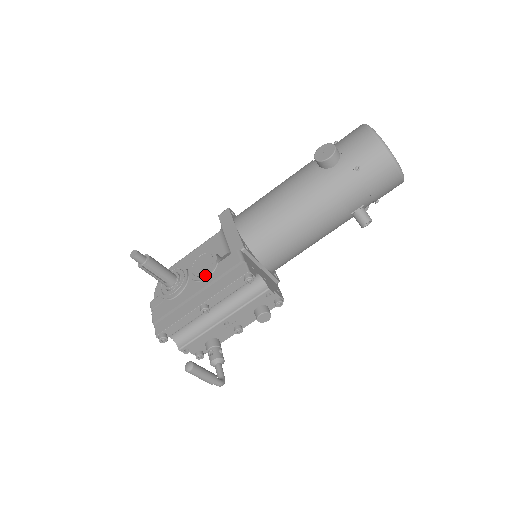
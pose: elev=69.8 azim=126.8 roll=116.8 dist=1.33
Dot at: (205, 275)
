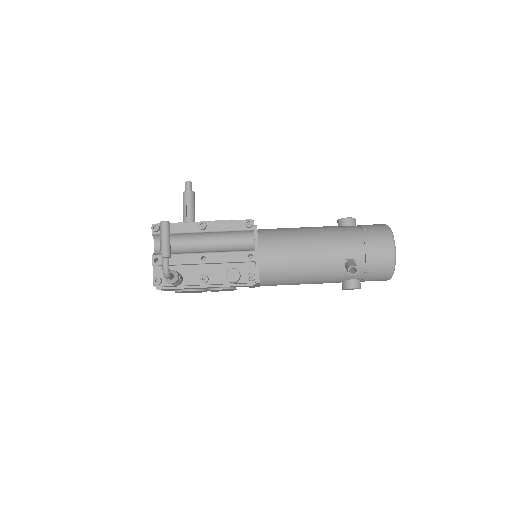
Dot at: (218, 220)
